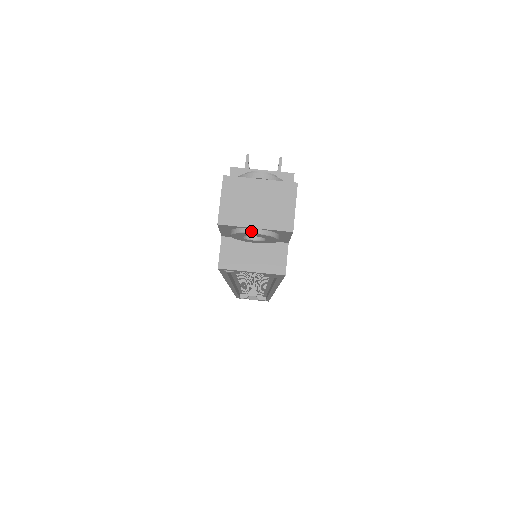
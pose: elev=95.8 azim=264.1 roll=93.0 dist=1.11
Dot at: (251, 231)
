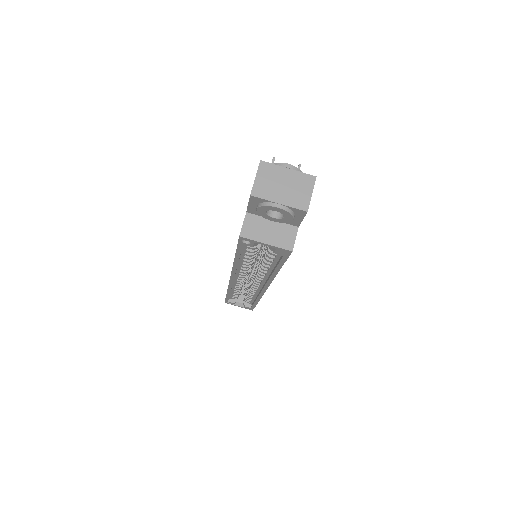
Dot at: (275, 205)
